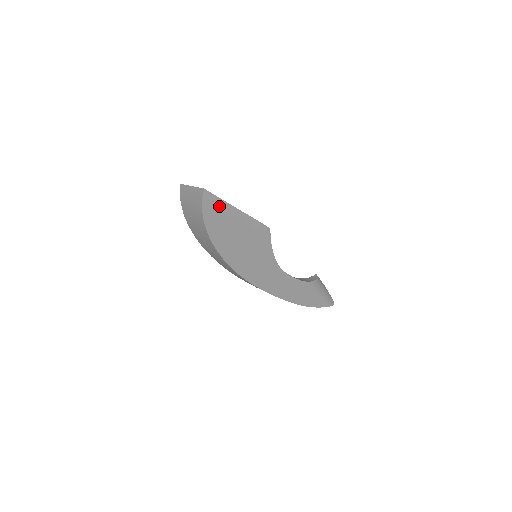
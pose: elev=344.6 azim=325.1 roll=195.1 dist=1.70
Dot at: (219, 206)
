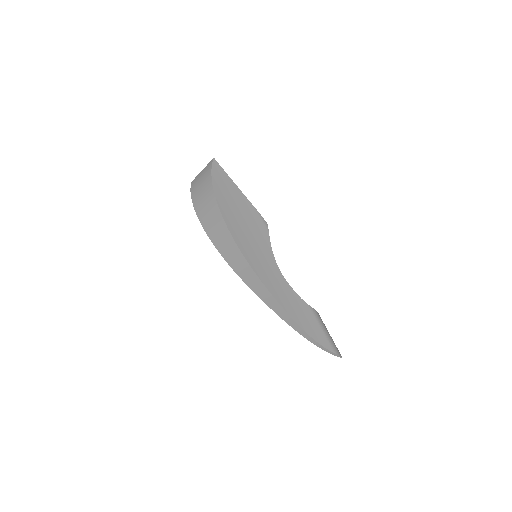
Dot at: (225, 179)
